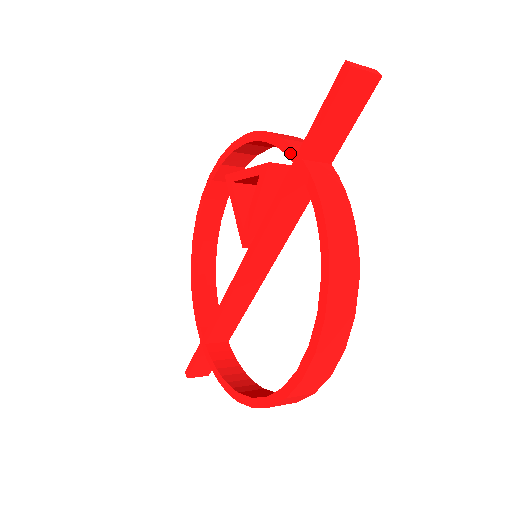
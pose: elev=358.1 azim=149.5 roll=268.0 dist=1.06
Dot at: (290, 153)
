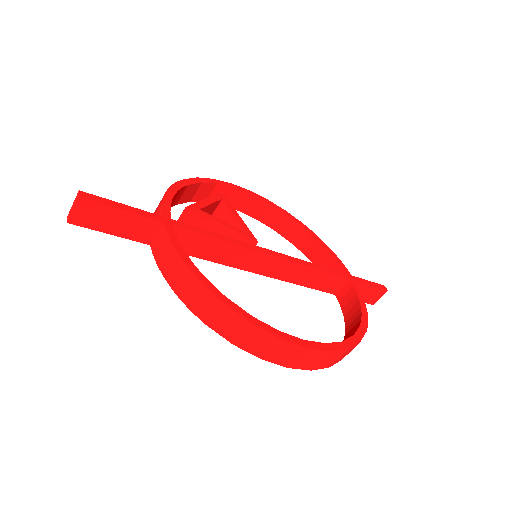
Dot at: occluded
